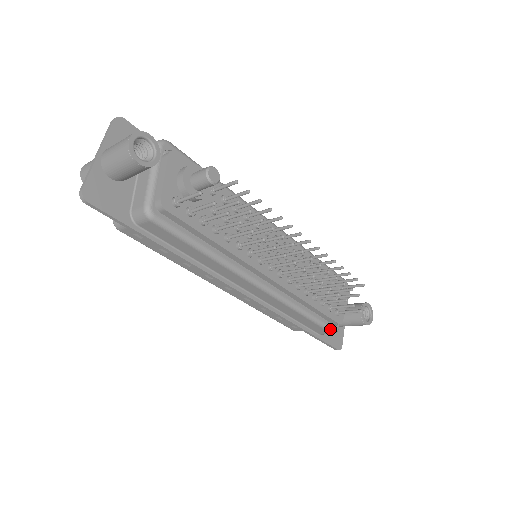
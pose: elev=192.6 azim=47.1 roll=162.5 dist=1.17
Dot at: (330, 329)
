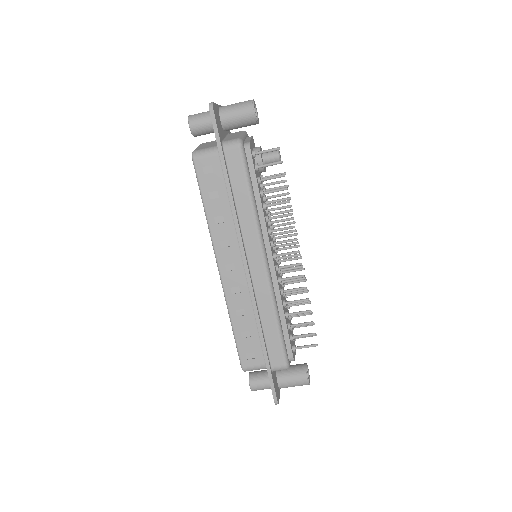
Dot at: (286, 357)
